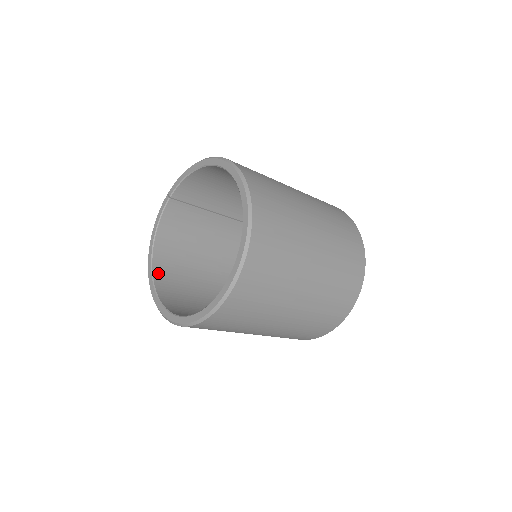
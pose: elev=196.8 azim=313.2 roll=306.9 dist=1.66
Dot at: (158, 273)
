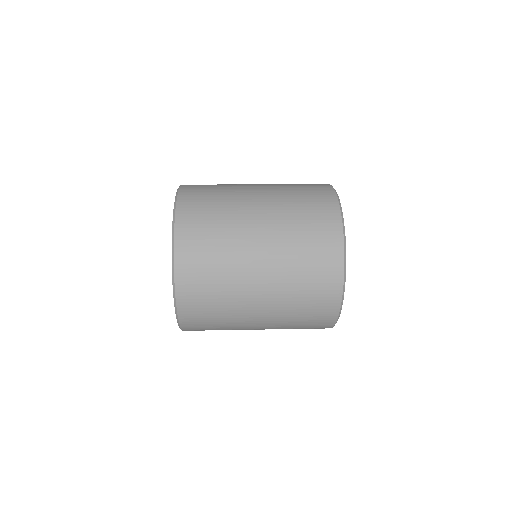
Dot at: occluded
